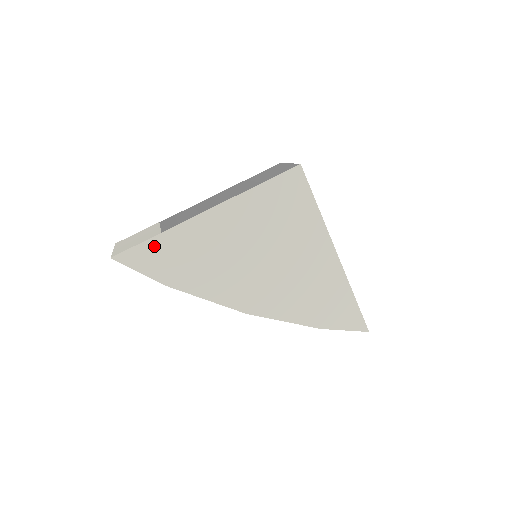
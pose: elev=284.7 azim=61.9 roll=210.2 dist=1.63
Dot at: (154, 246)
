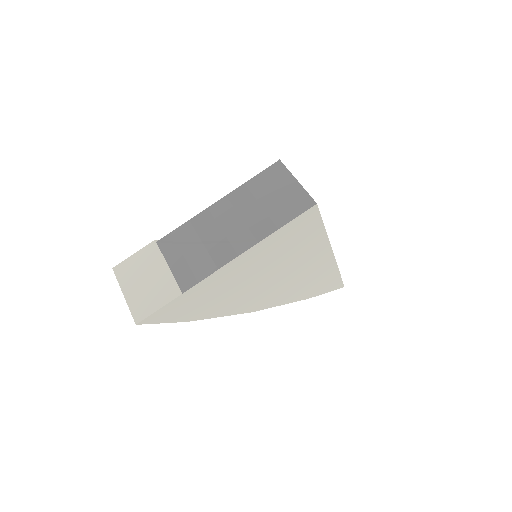
Dot at: (176, 304)
